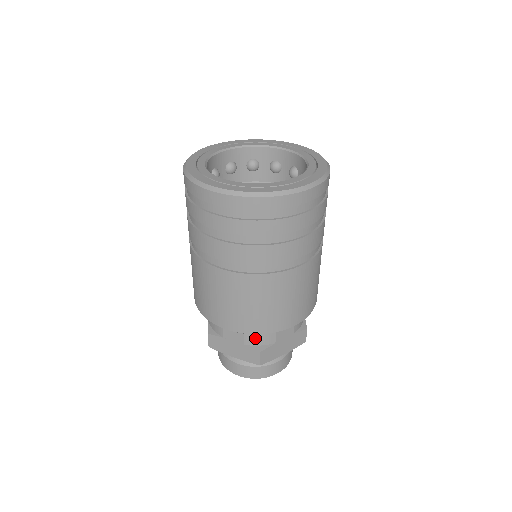
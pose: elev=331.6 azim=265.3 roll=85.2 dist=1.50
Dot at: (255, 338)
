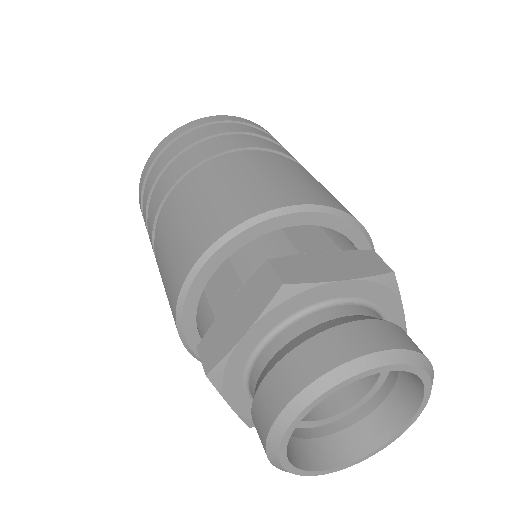
Dot at: (347, 244)
